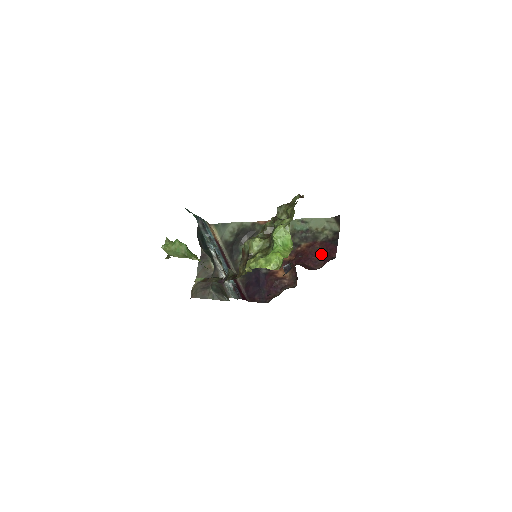
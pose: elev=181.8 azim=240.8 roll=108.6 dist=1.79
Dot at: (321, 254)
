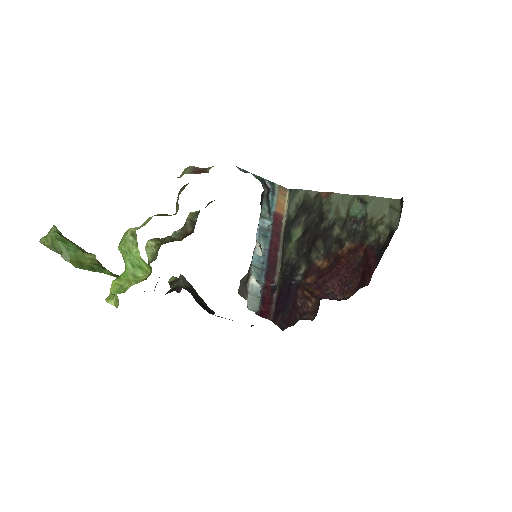
Dot at: (357, 271)
